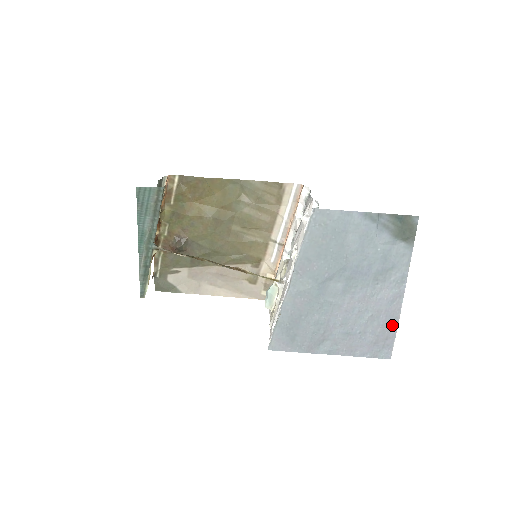
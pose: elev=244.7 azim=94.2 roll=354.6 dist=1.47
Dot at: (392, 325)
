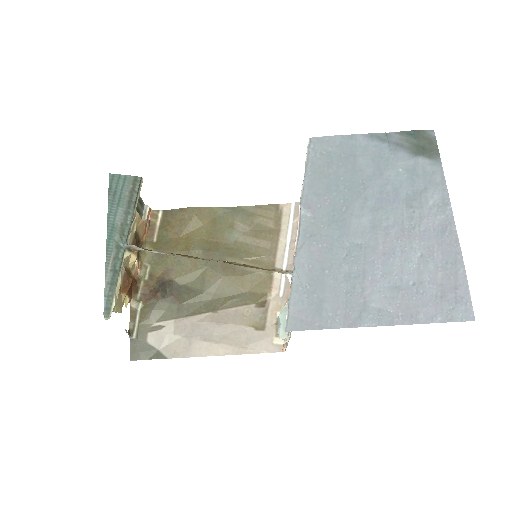
Dot at: (455, 265)
